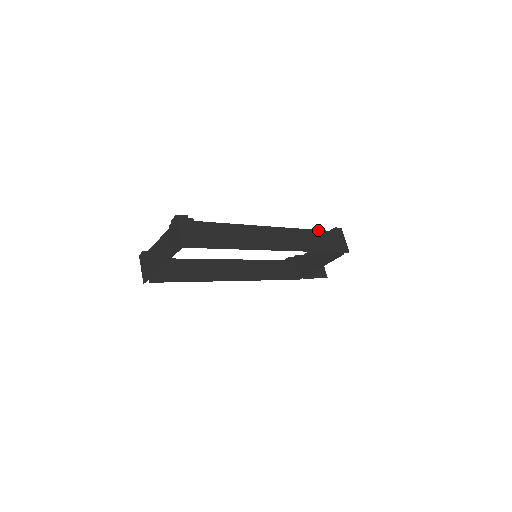
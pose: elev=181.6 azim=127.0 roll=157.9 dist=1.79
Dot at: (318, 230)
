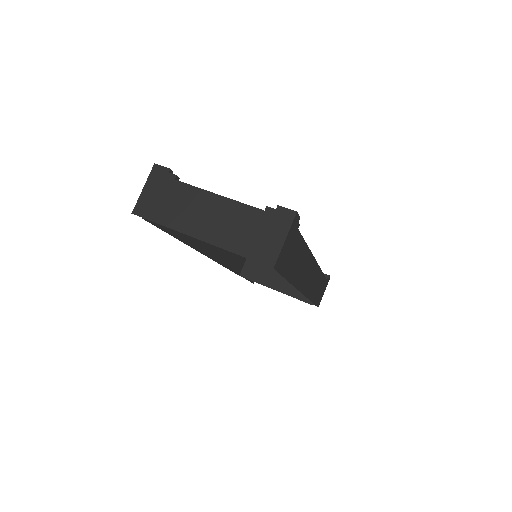
Dot at: occluded
